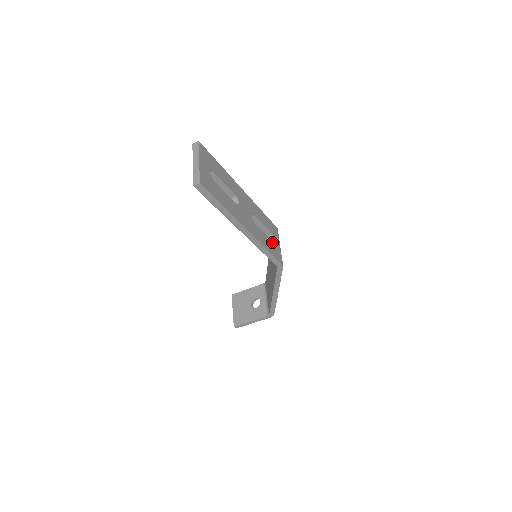
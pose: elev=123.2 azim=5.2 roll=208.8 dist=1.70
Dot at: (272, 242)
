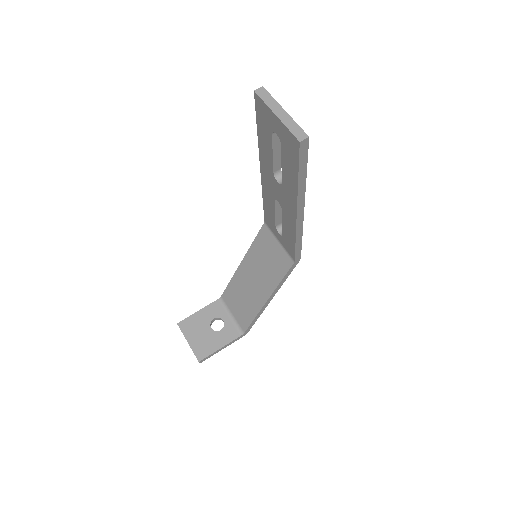
Dot at: occluded
